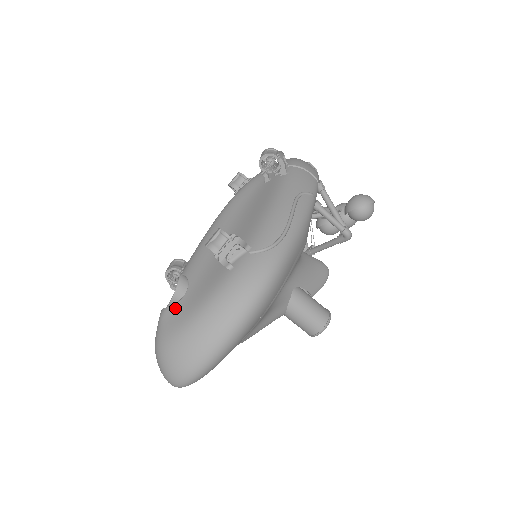
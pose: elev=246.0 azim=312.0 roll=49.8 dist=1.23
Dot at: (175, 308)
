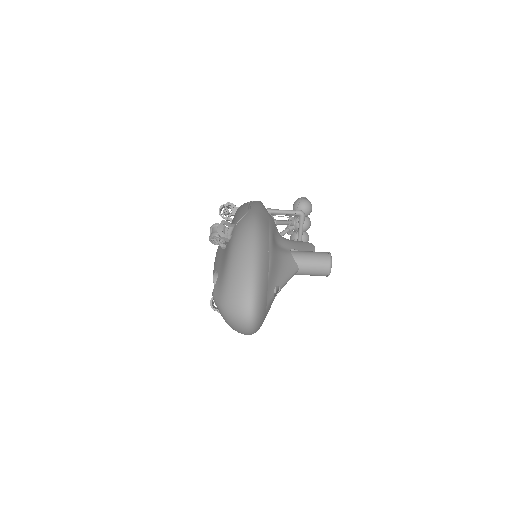
Dot at: (217, 282)
